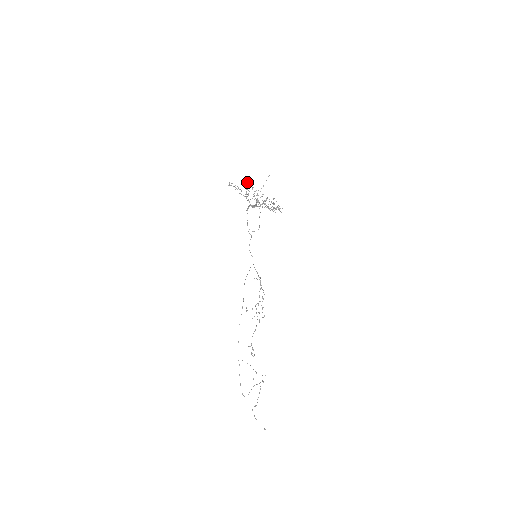
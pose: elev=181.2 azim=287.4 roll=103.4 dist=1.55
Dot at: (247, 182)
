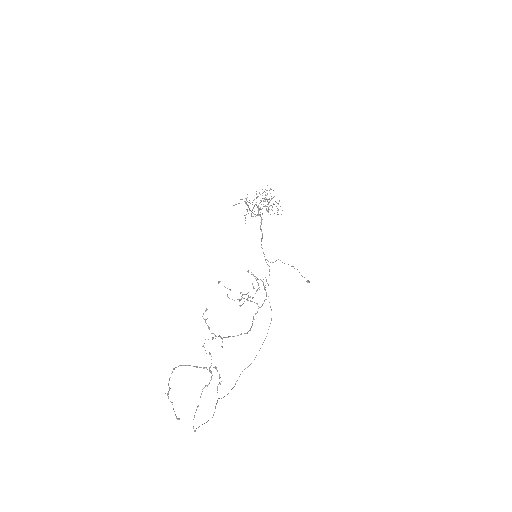
Dot at: occluded
